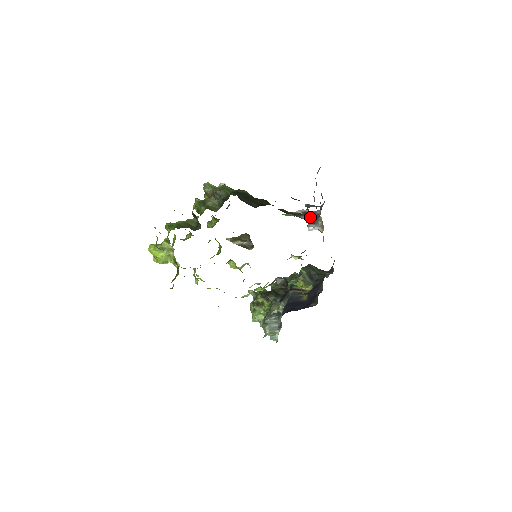
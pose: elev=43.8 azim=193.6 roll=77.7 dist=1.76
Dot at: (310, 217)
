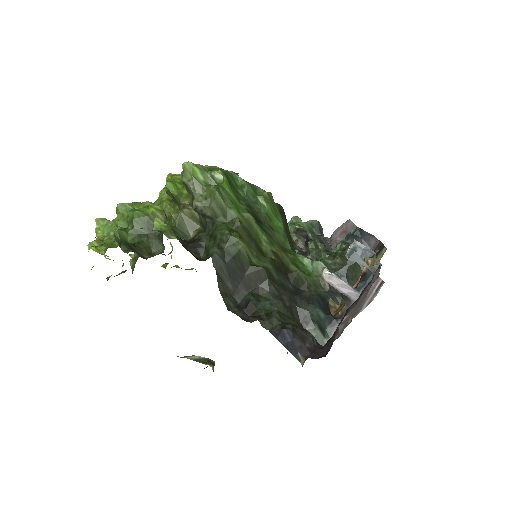
Dot at: (330, 317)
